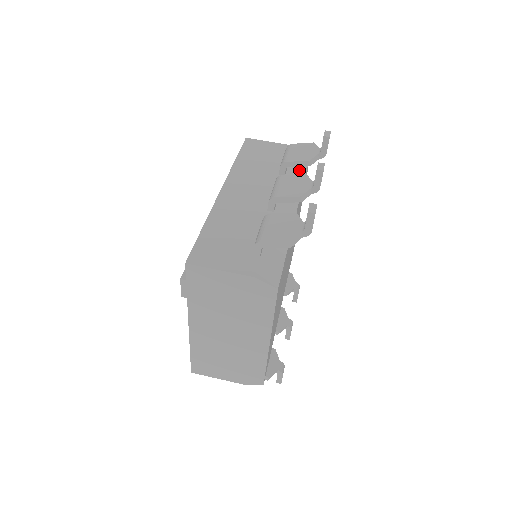
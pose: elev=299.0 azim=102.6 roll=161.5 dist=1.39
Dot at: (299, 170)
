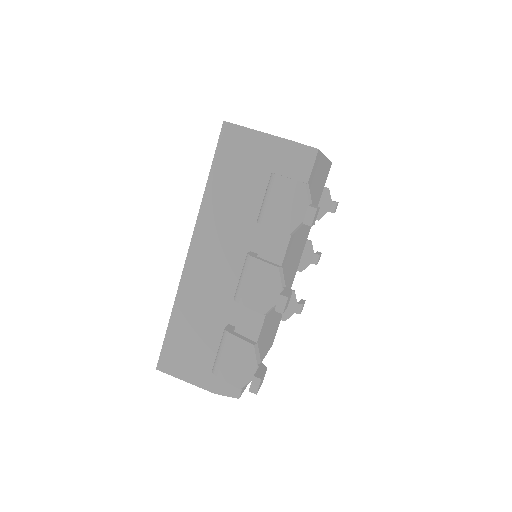
Dot at: occluded
